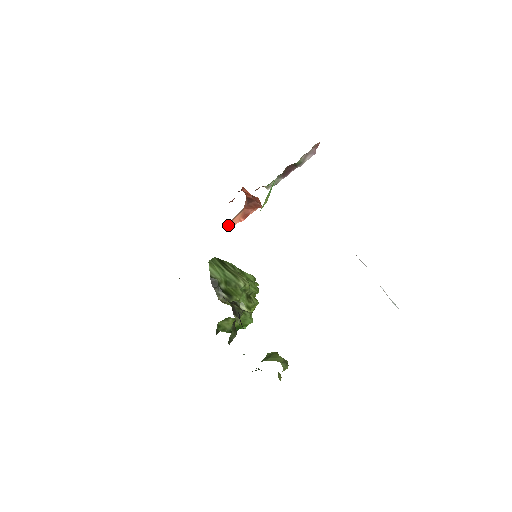
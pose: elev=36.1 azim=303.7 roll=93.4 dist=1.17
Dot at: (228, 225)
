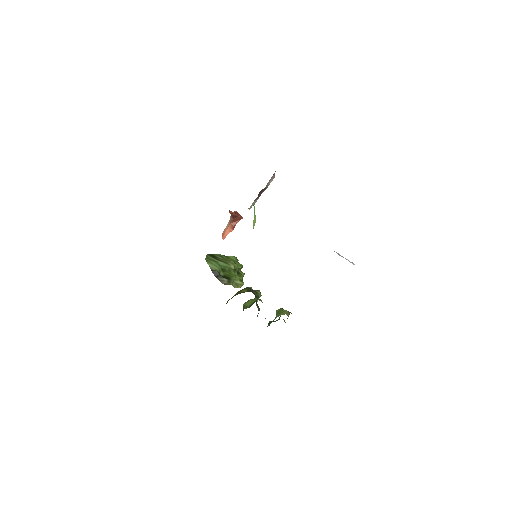
Dot at: (222, 236)
